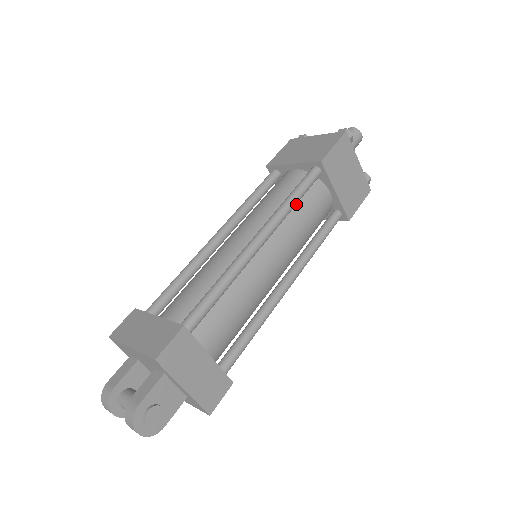
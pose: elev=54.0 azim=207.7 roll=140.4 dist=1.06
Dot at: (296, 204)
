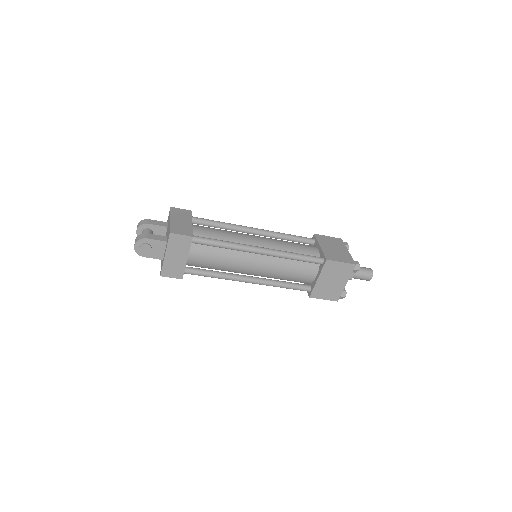
Dot at: (295, 260)
